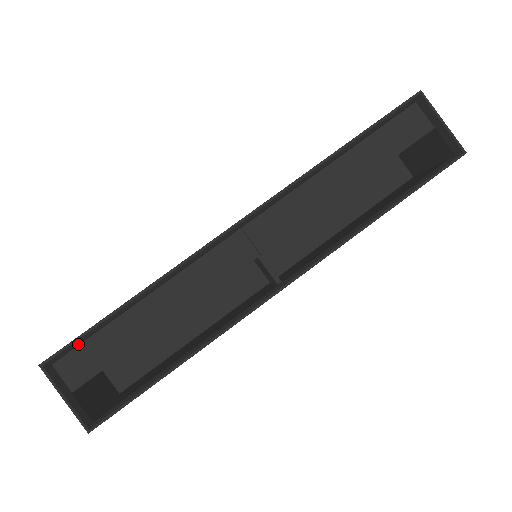
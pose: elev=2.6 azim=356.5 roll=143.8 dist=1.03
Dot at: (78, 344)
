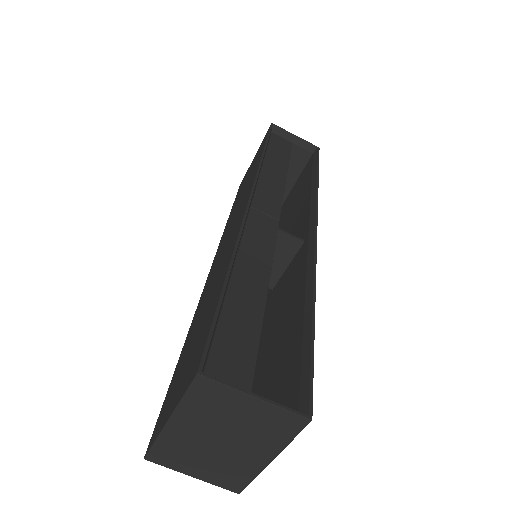
Dot at: occluded
